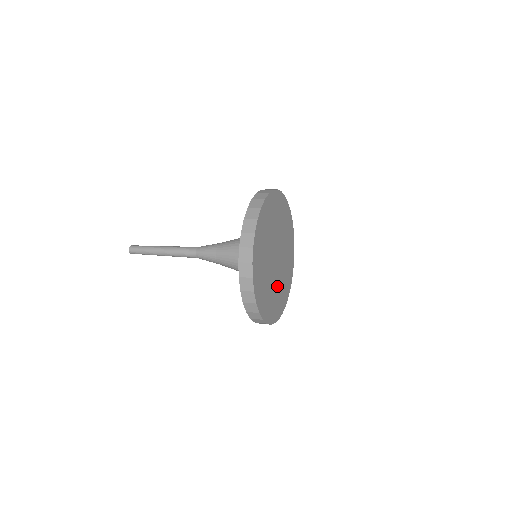
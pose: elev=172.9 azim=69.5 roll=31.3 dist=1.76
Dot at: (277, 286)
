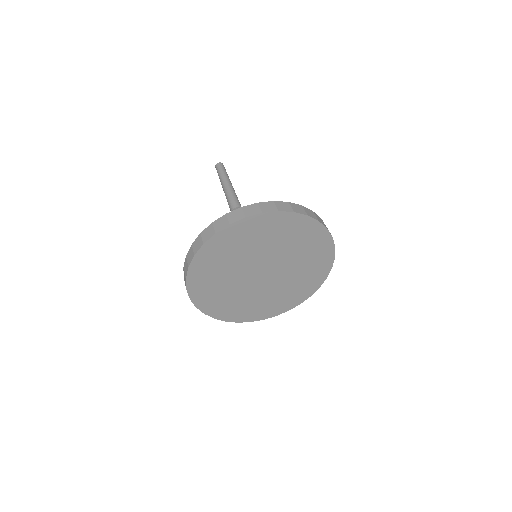
Dot at: (275, 291)
